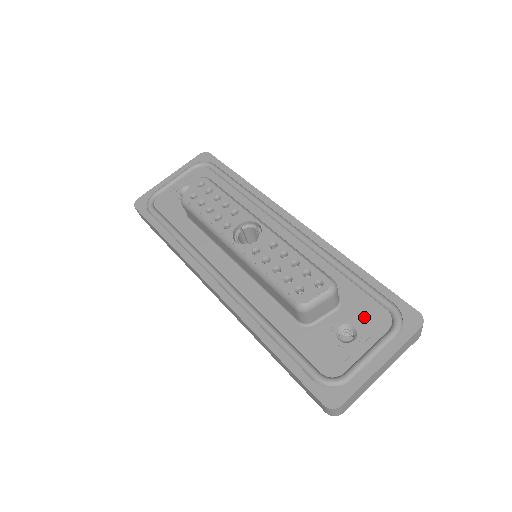
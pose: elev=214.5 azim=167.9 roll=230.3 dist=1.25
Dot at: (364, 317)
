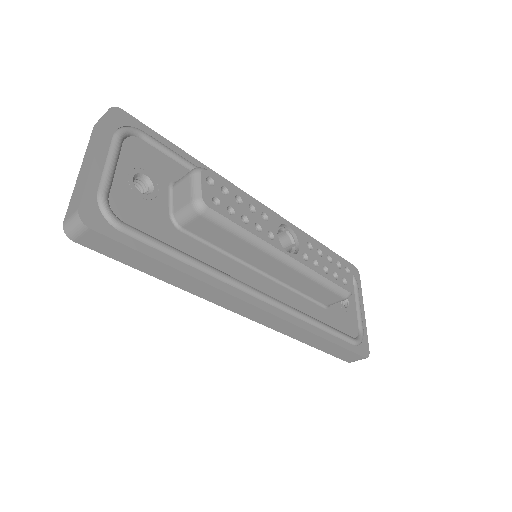
Dot at: occluded
